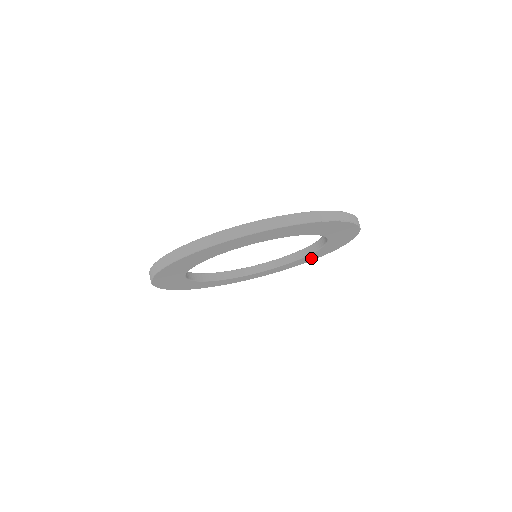
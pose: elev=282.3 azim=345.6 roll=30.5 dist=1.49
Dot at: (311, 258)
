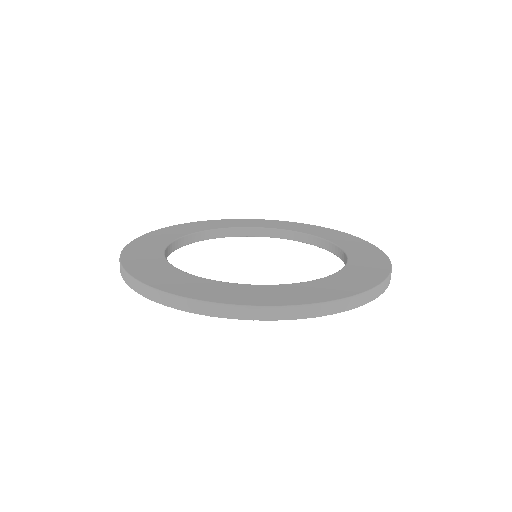
Dot at: occluded
